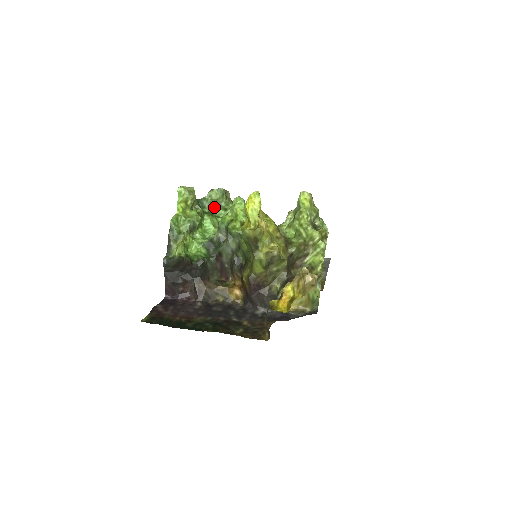
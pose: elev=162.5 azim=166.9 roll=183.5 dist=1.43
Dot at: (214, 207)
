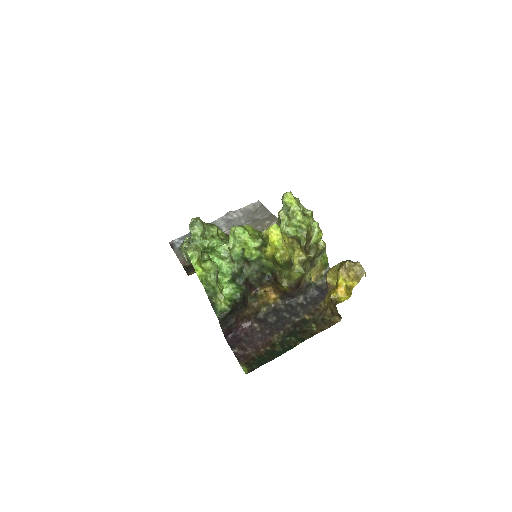
Dot at: (204, 242)
